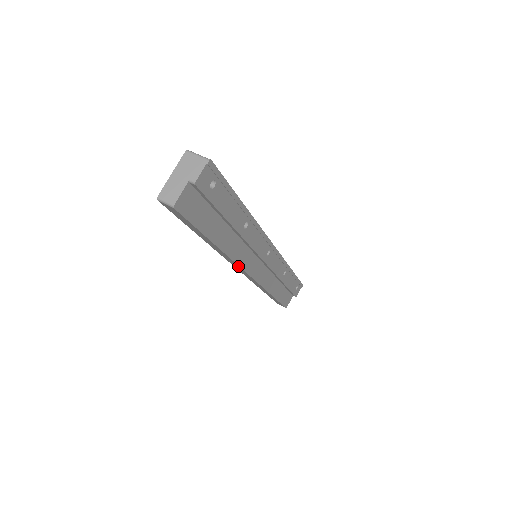
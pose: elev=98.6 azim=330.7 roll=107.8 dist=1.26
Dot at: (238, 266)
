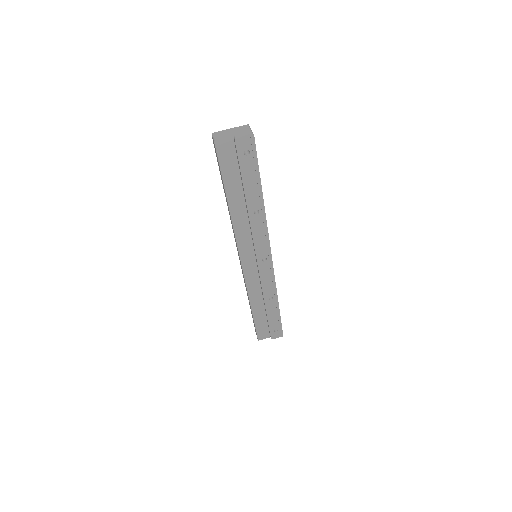
Dot at: (236, 243)
